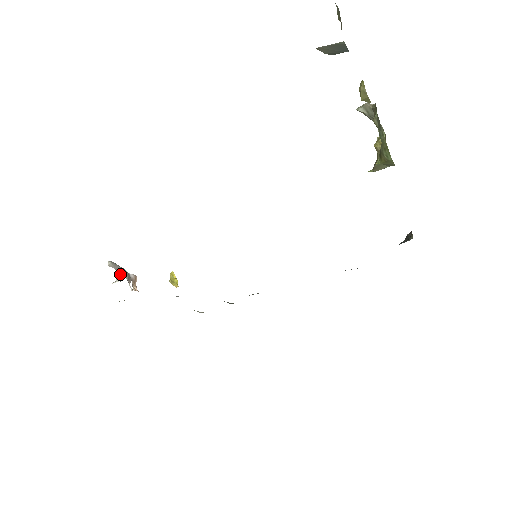
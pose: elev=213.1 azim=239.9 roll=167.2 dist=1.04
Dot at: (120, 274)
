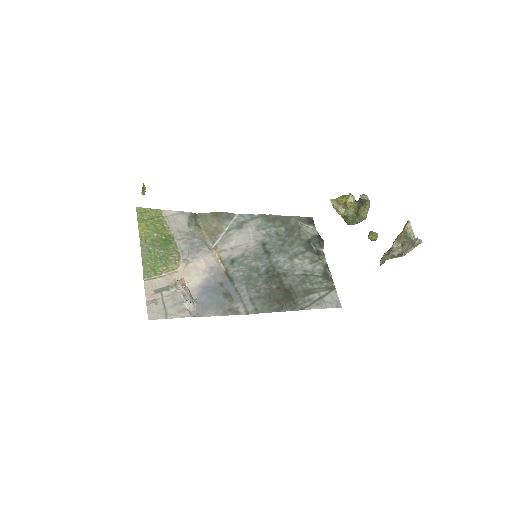
Dot at: (190, 298)
